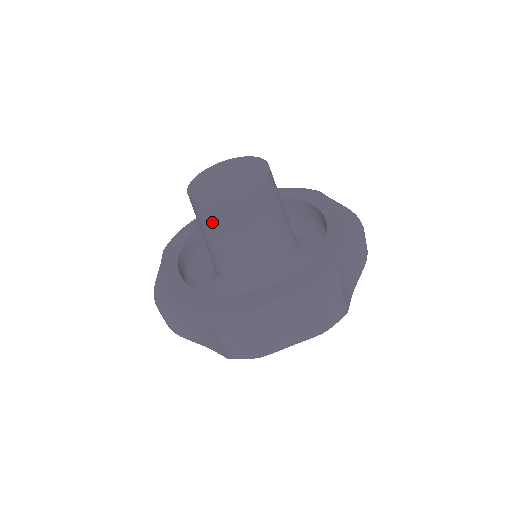
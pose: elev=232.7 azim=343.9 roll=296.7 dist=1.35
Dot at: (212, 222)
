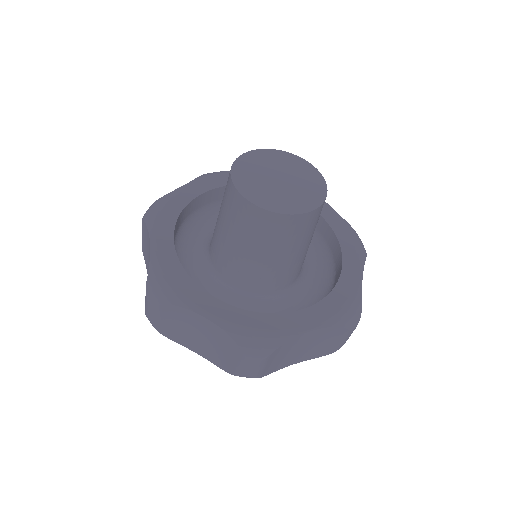
Dot at: (228, 203)
